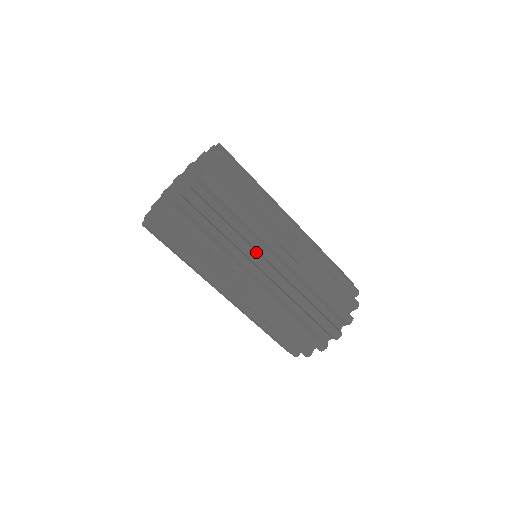
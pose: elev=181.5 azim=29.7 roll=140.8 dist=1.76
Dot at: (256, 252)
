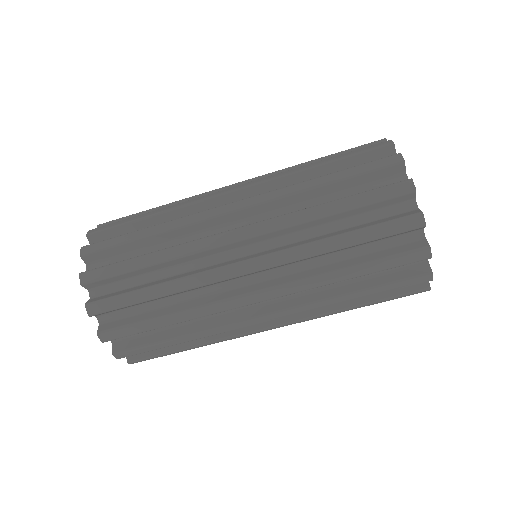
Dot at: (198, 213)
